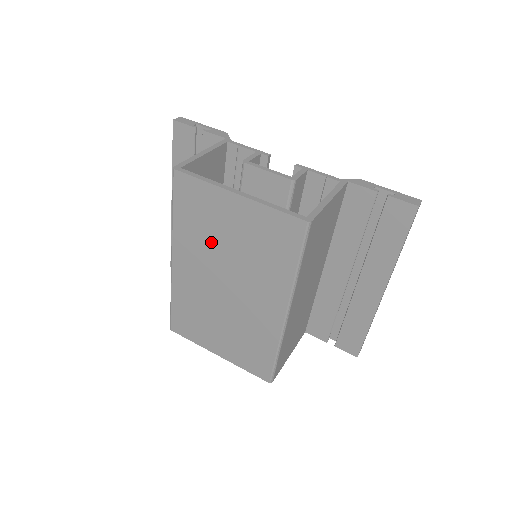
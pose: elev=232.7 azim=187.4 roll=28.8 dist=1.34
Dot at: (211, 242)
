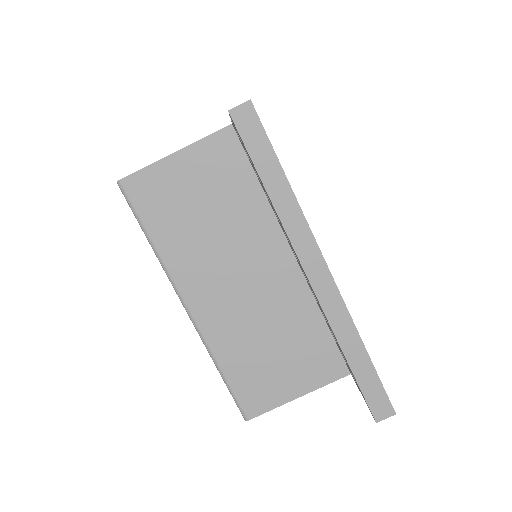
Dot at: occluded
